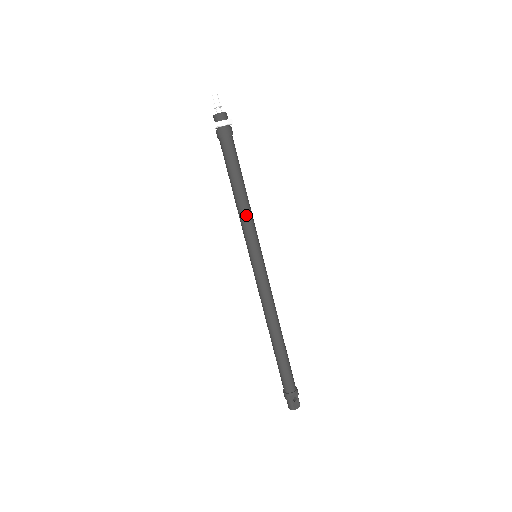
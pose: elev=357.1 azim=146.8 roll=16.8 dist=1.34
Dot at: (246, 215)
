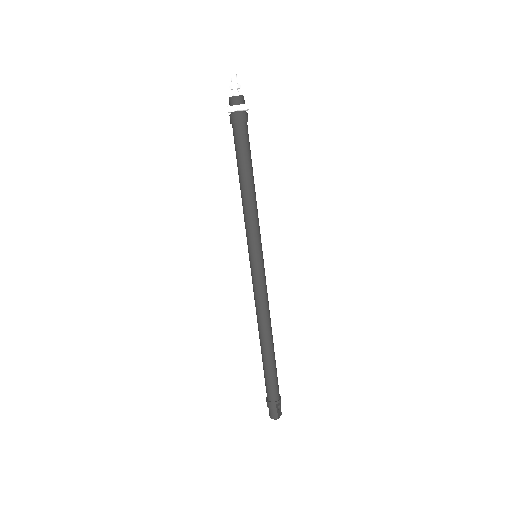
Dot at: (254, 211)
